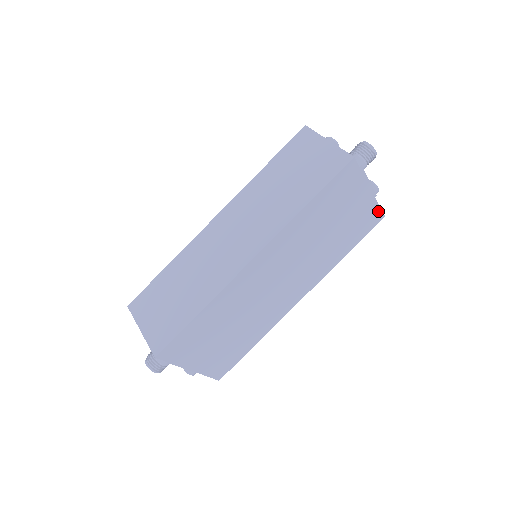
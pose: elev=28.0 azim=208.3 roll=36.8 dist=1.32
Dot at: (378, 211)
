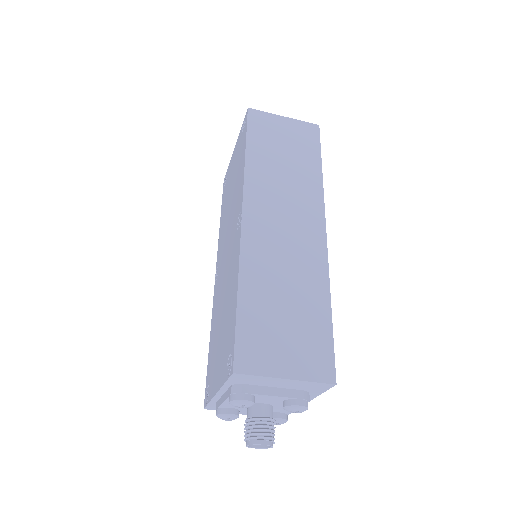
Dot at: occluded
